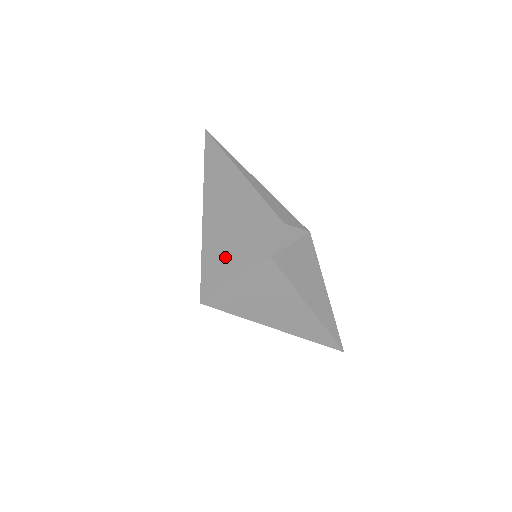
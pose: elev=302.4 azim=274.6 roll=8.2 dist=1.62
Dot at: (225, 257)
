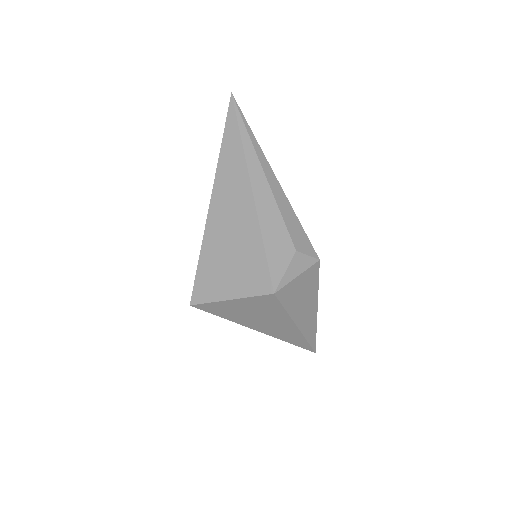
Dot at: (226, 269)
